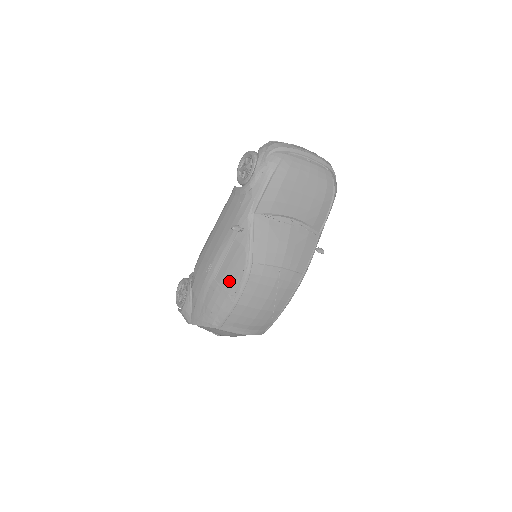
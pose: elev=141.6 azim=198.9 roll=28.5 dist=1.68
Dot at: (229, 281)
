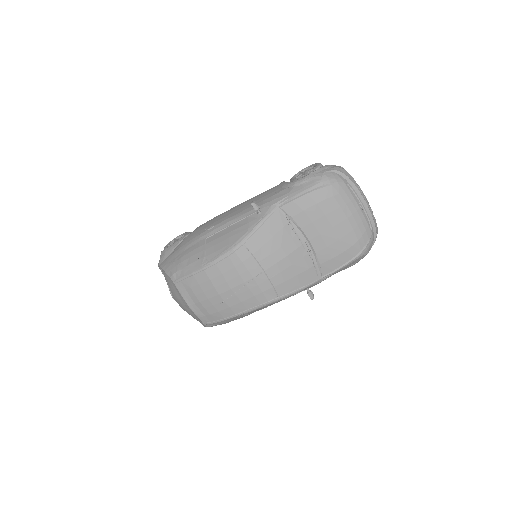
Dot at: (214, 247)
